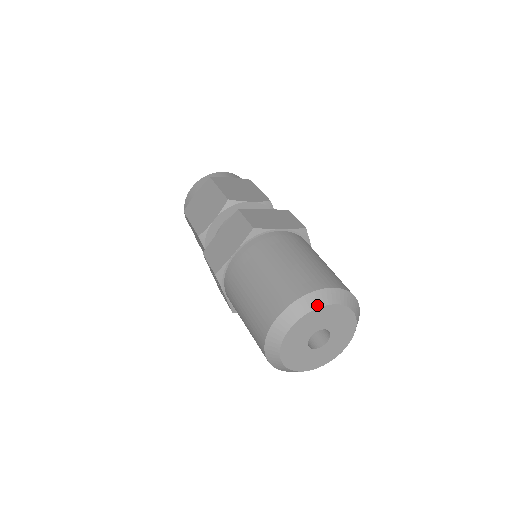
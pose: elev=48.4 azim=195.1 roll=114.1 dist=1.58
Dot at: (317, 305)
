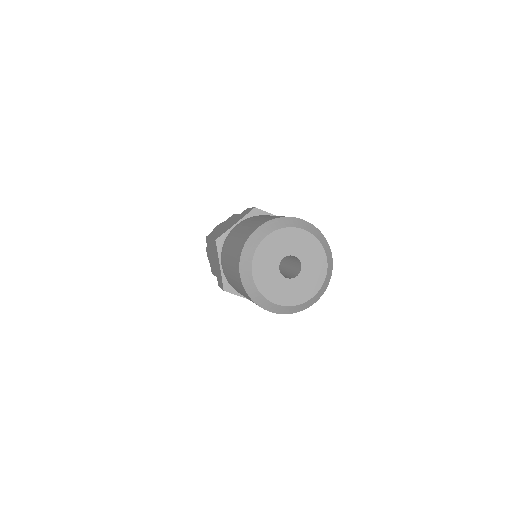
Dot at: (255, 246)
